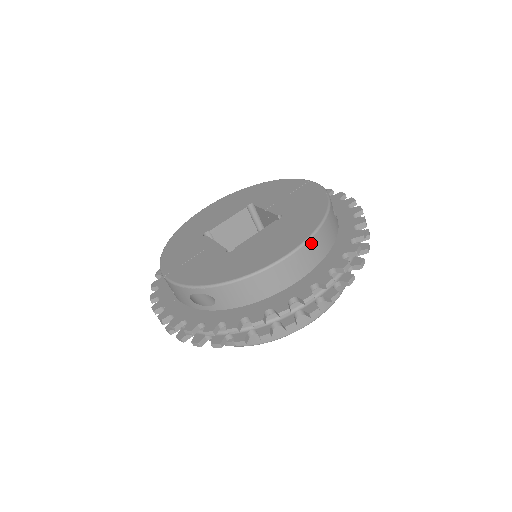
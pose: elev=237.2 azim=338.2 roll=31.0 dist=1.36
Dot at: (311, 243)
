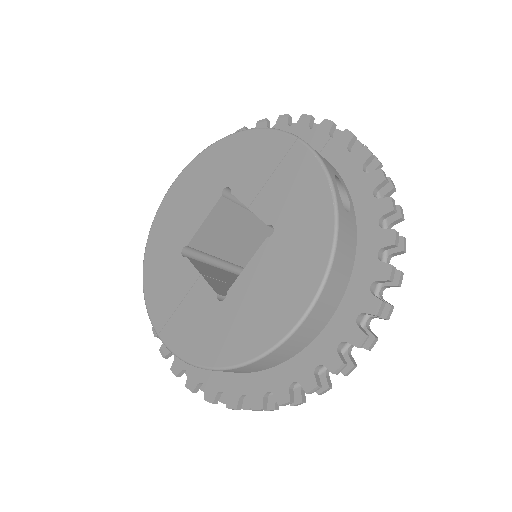
Dot at: (324, 293)
